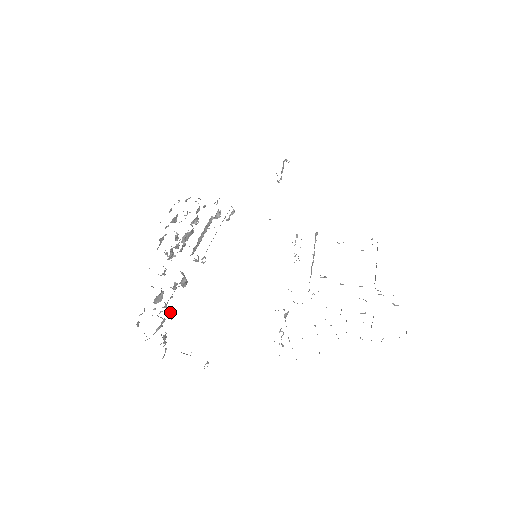
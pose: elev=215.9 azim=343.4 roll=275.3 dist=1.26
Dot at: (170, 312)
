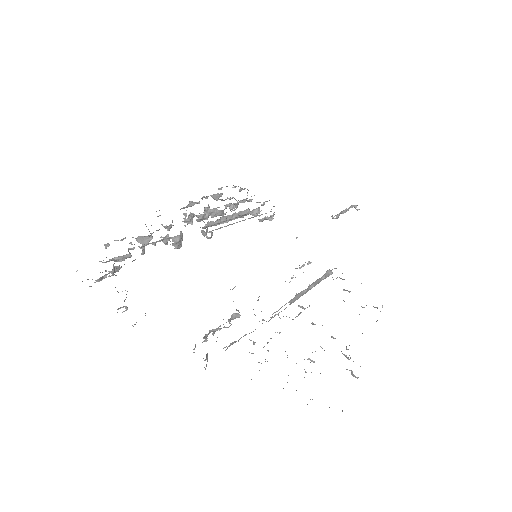
Dot at: (141, 253)
